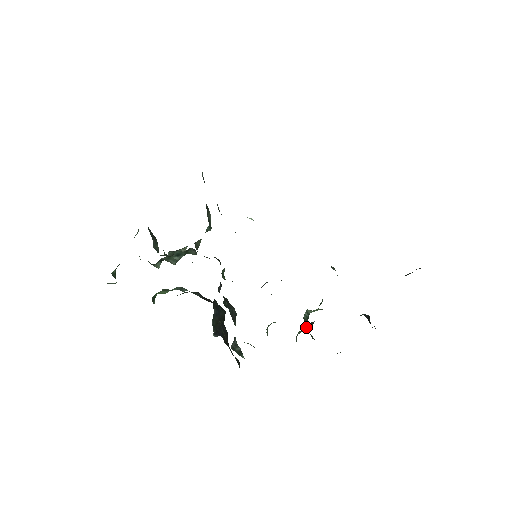
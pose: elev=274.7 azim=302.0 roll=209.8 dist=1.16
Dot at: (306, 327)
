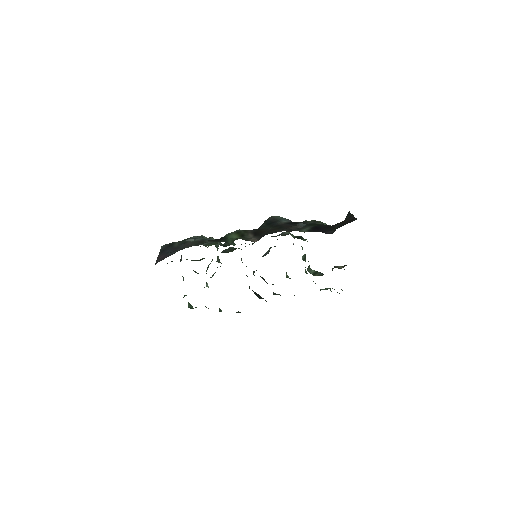
Dot at: occluded
